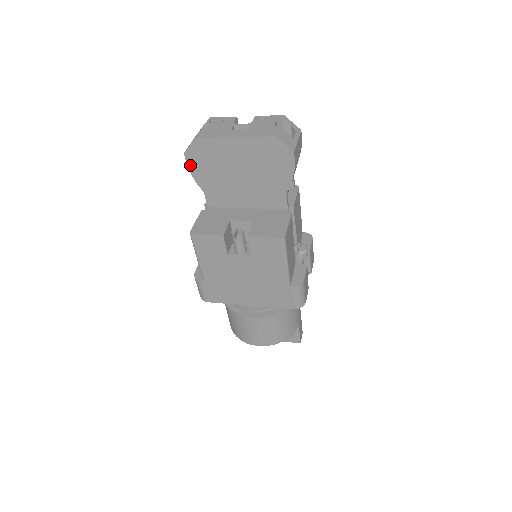
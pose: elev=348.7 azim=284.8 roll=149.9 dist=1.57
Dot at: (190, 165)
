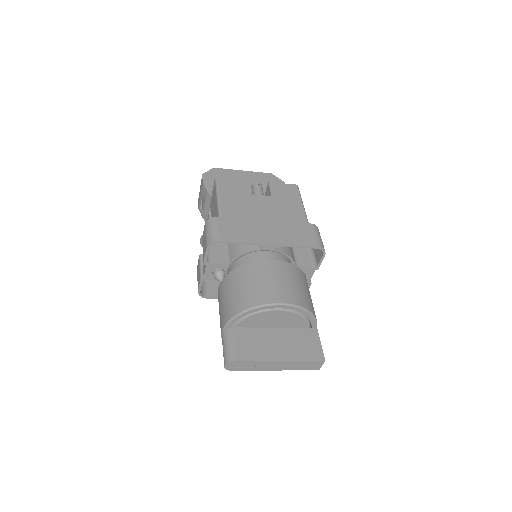
Dot at: (205, 181)
